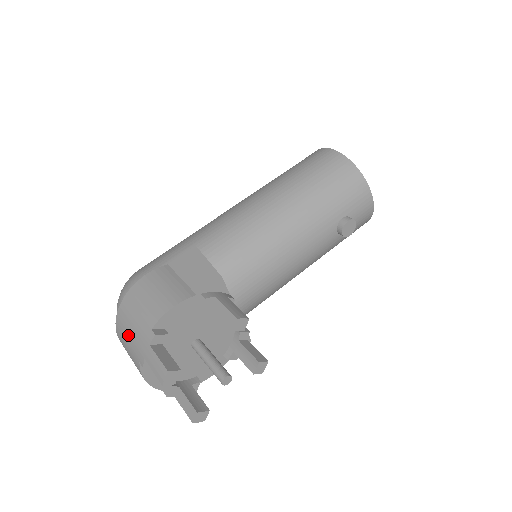
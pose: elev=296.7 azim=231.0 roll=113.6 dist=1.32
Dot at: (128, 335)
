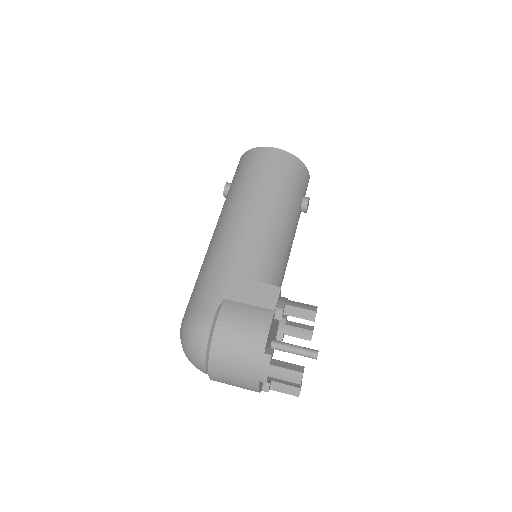
Dot at: (235, 368)
